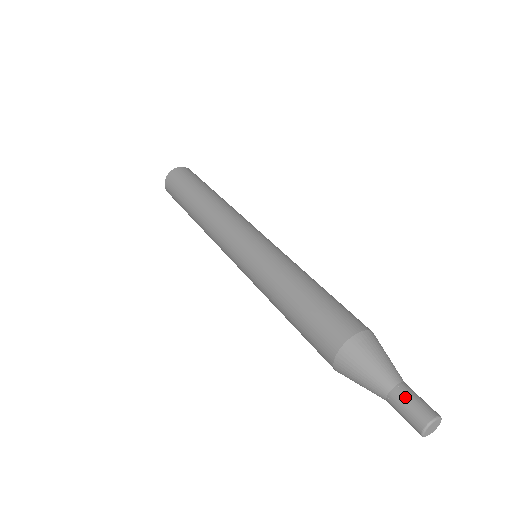
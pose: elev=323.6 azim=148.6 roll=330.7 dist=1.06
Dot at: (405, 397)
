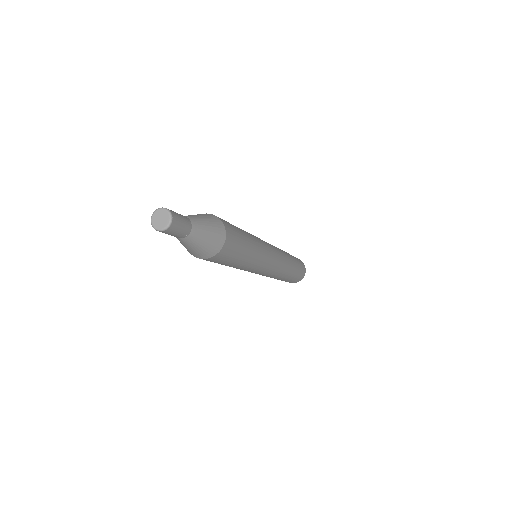
Dot at: occluded
